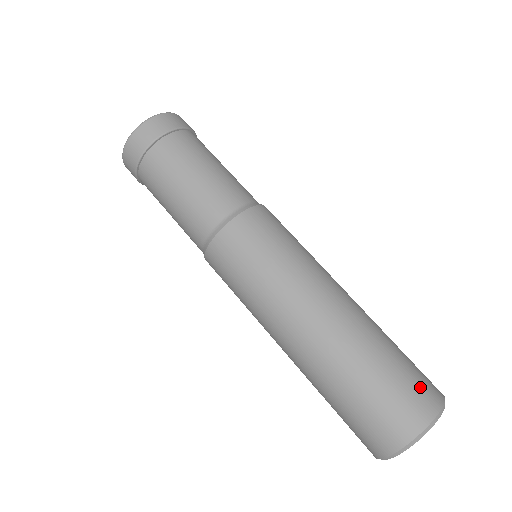
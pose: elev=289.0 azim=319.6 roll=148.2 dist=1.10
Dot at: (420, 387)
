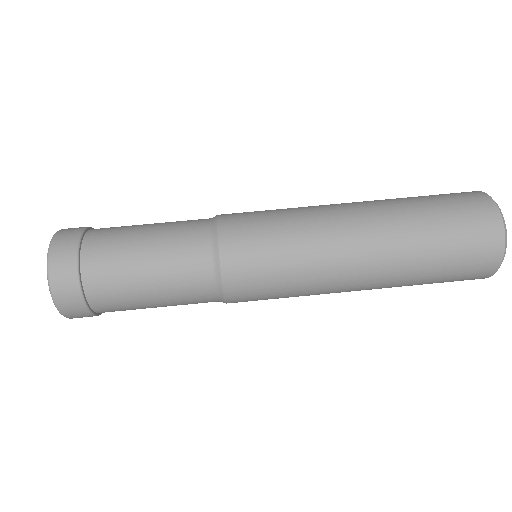
Dot at: (477, 232)
